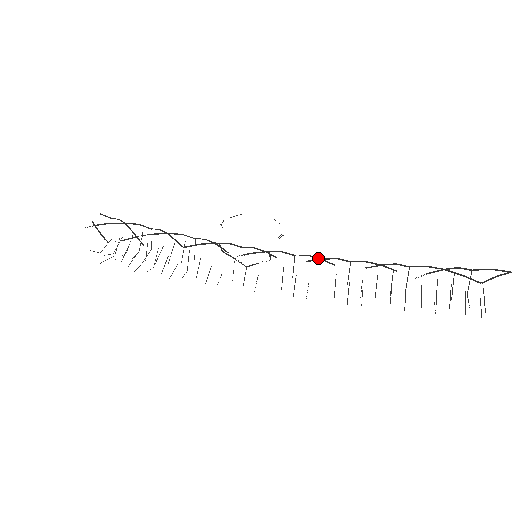
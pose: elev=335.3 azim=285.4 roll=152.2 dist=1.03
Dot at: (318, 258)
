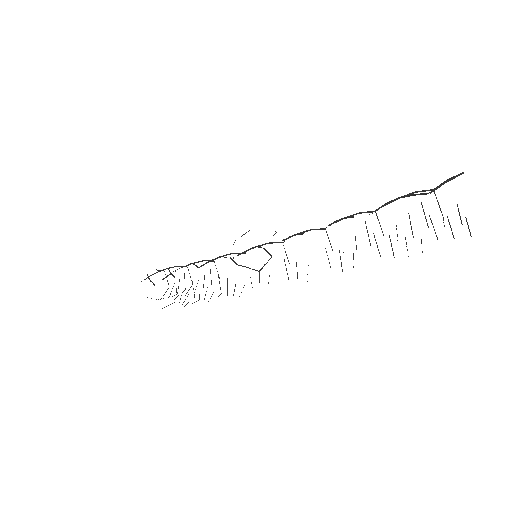
Dot at: (294, 235)
